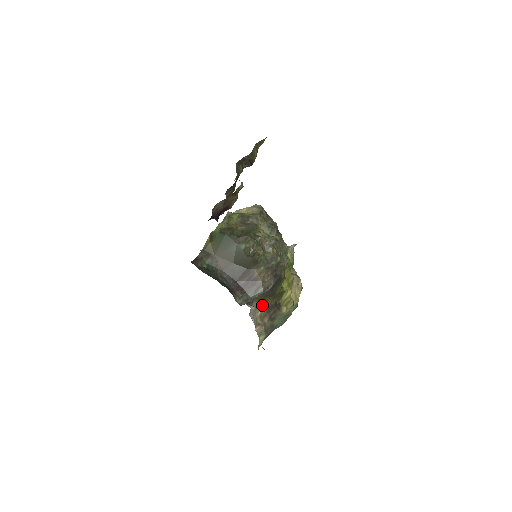
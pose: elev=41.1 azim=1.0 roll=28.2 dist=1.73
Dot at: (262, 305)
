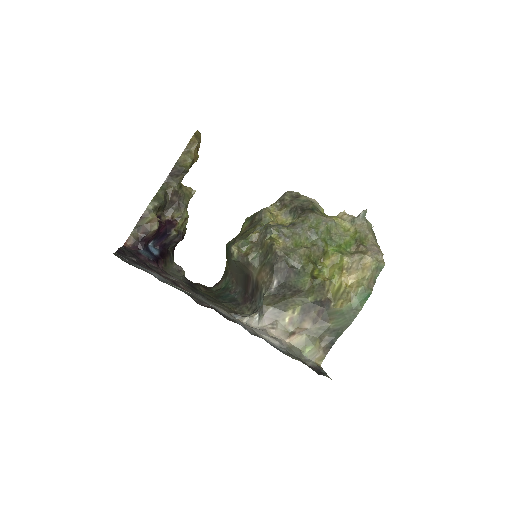
Dot at: (288, 309)
